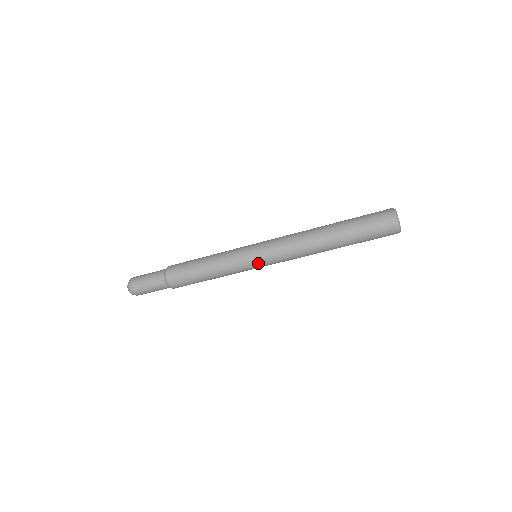
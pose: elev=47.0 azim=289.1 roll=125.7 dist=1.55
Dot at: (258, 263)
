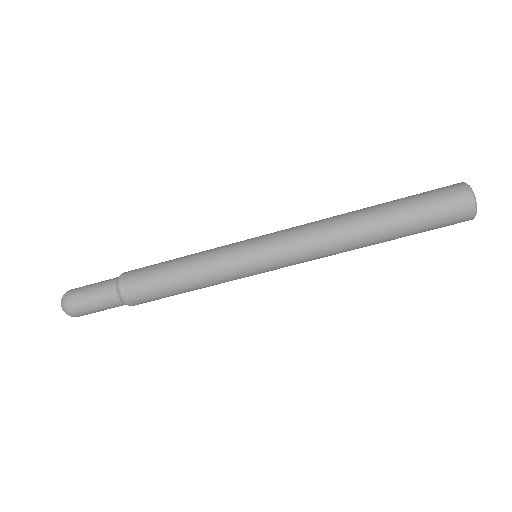
Dot at: (261, 269)
